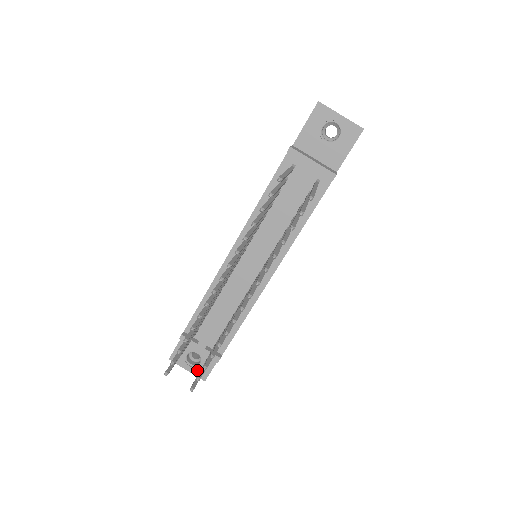
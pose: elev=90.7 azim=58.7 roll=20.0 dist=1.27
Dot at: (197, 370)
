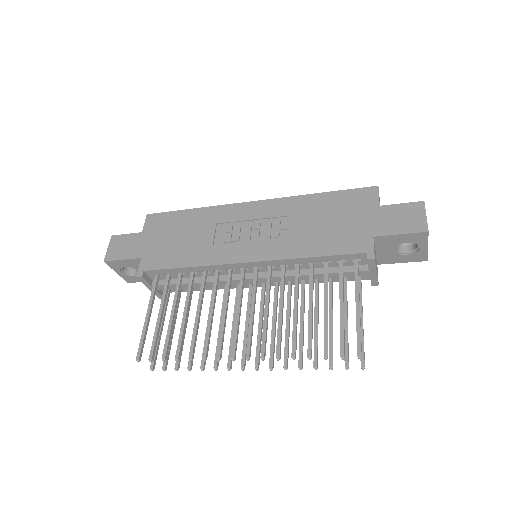
Dot at: (127, 276)
